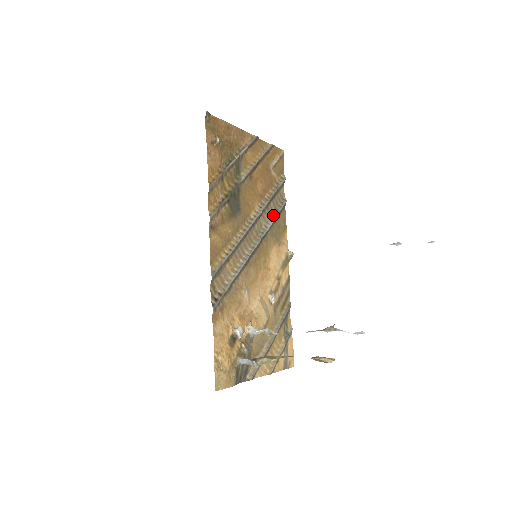
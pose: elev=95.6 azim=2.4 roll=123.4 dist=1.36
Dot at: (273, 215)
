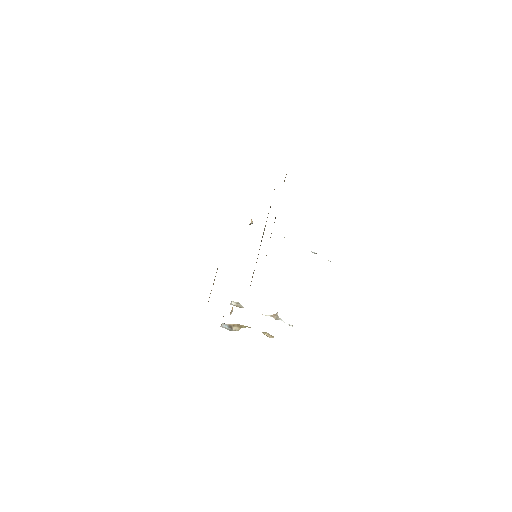
Dot at: occluded
